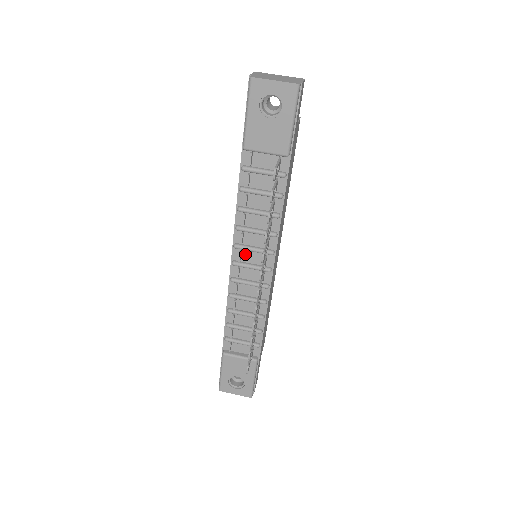
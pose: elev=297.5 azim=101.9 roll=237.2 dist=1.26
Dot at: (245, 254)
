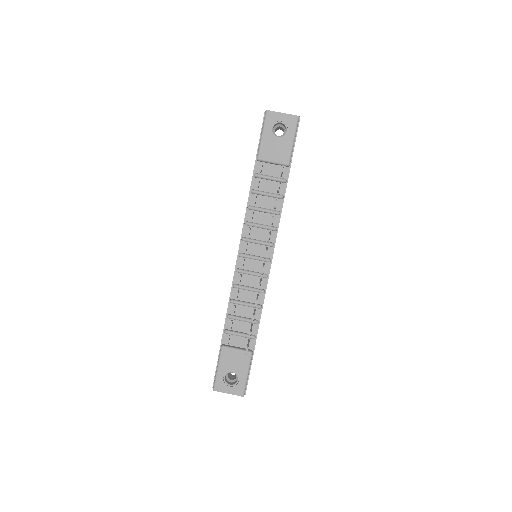
Dot at: (250, 247)
